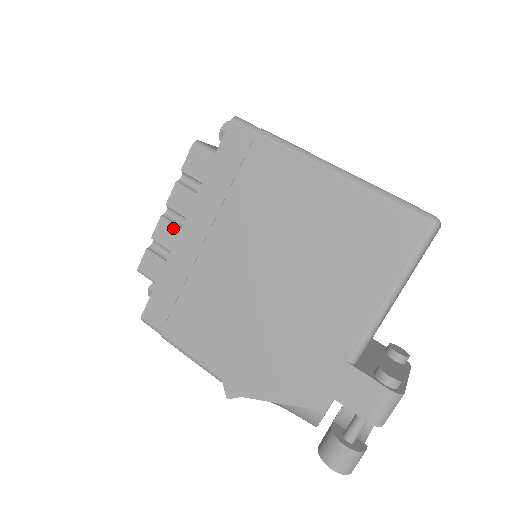
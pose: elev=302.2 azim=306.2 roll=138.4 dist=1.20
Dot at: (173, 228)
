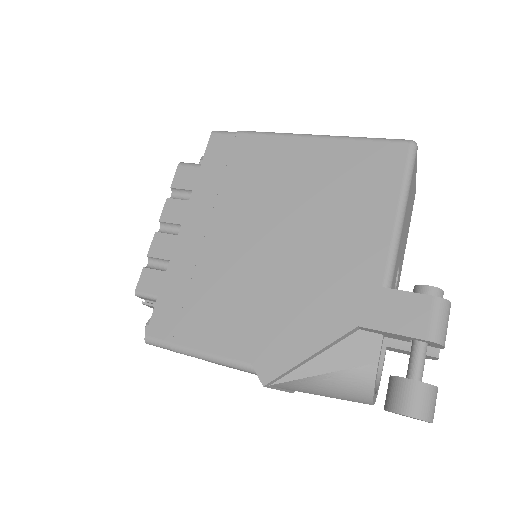
Dot at: (169, 238)
